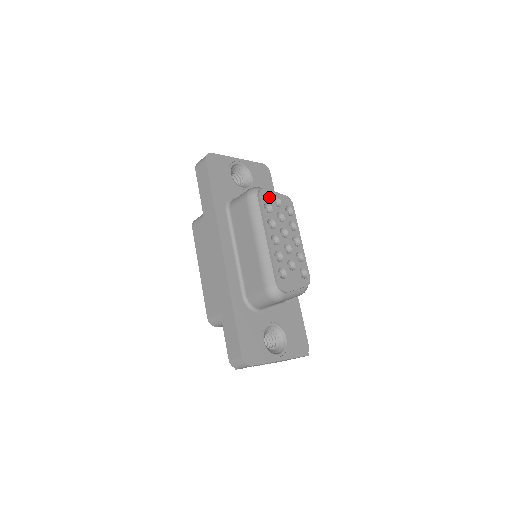
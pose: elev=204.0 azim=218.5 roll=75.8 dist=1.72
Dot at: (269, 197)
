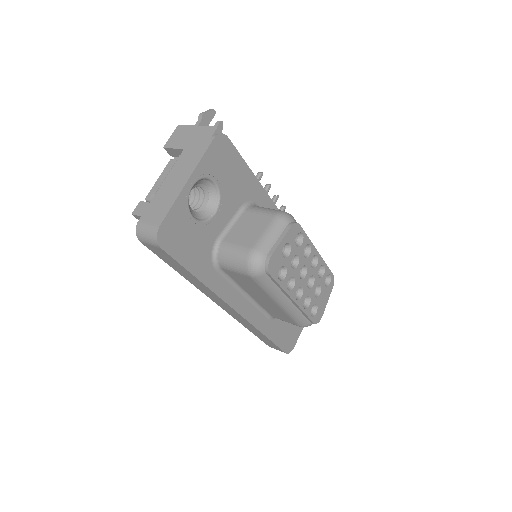
Dot at: (278, 260)
